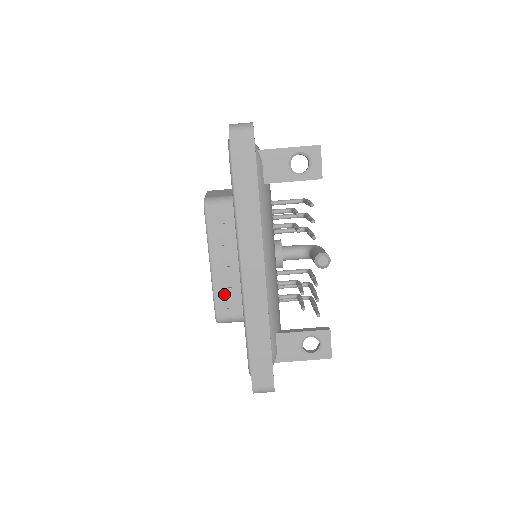
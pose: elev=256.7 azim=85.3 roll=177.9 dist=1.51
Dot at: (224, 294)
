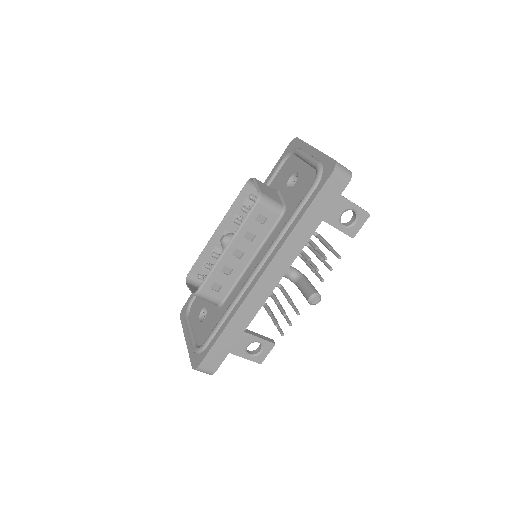
Dot at: (219, 277)
